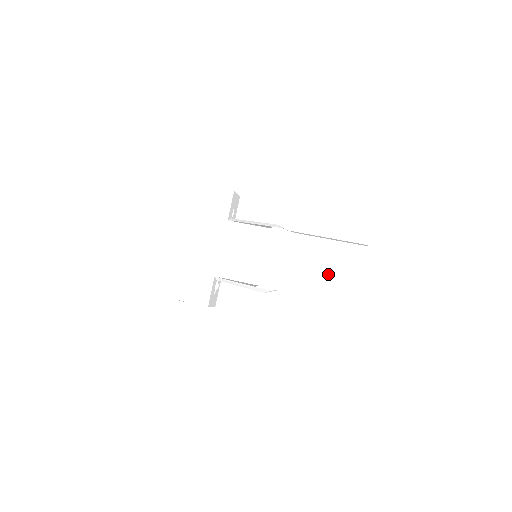
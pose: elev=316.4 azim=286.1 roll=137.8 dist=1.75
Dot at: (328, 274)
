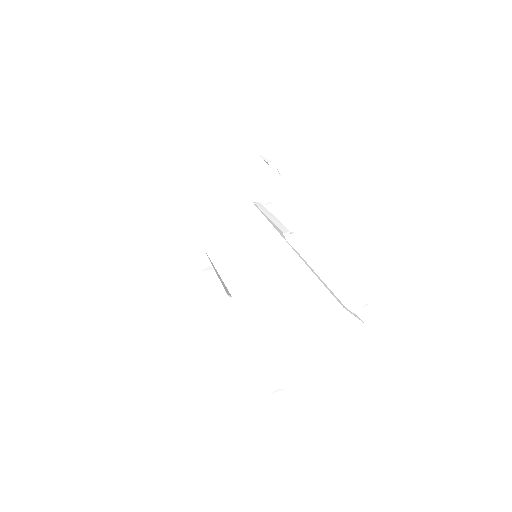
Dot at: (281, 311)
